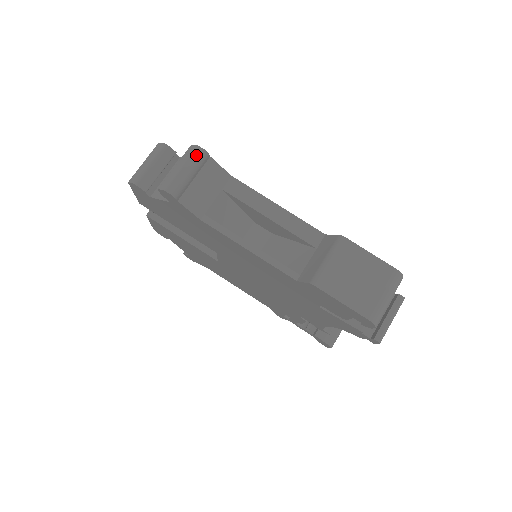
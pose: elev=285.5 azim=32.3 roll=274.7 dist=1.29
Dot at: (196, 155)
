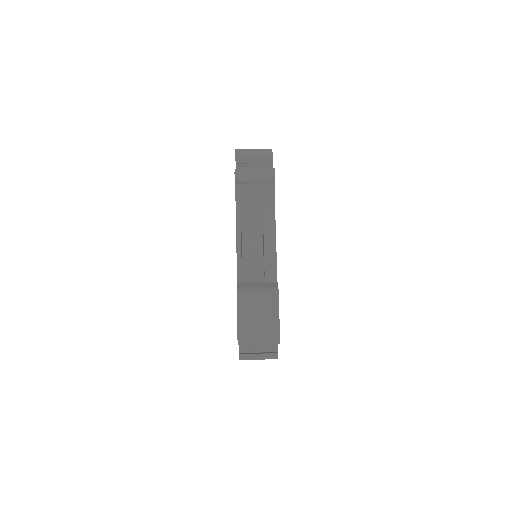
Dot at: (268, 175)
